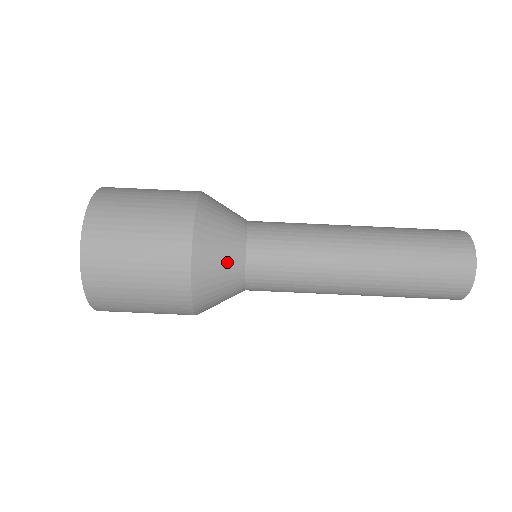
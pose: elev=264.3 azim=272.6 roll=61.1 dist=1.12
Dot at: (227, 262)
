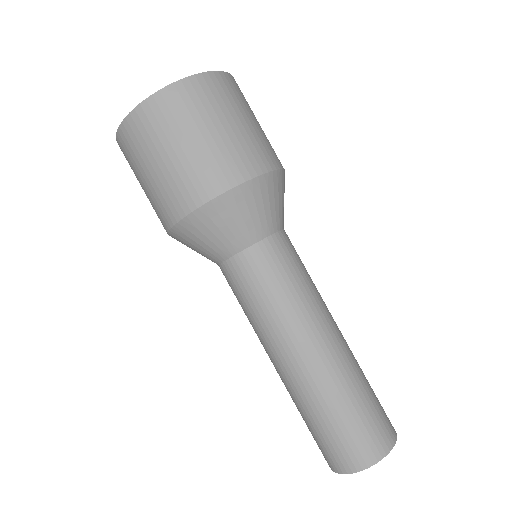
Dot at: (278, 210)
